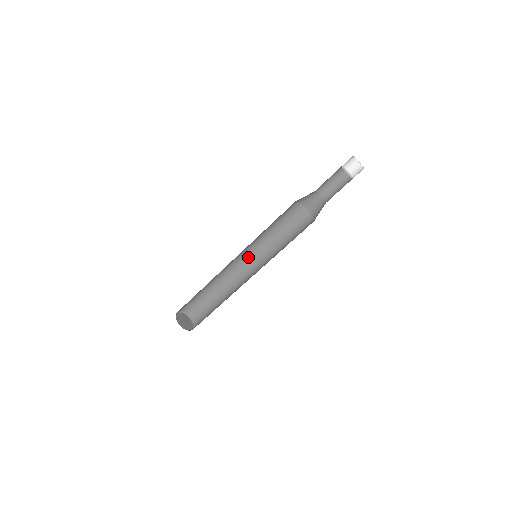
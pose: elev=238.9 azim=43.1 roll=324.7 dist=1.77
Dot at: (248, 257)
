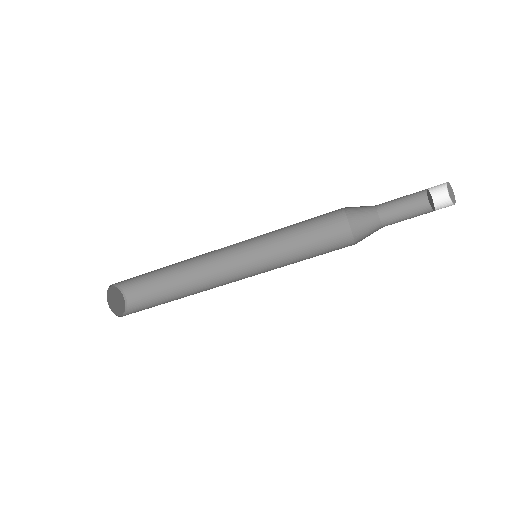
Dot at: (236, 244)
